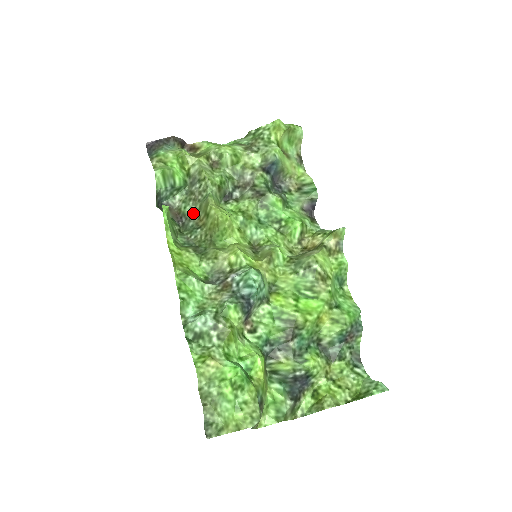
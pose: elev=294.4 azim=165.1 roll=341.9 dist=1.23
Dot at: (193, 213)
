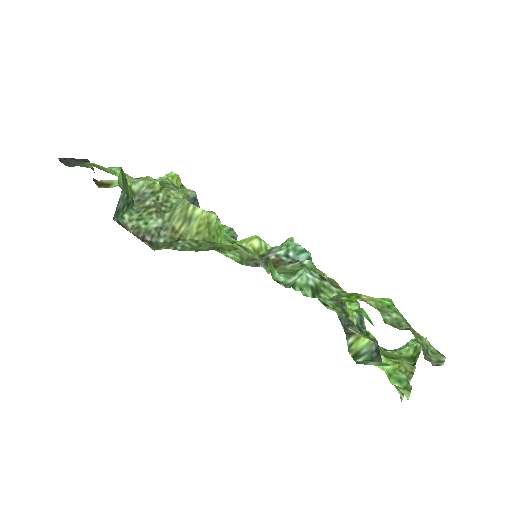
Dot at: (161, 227)
